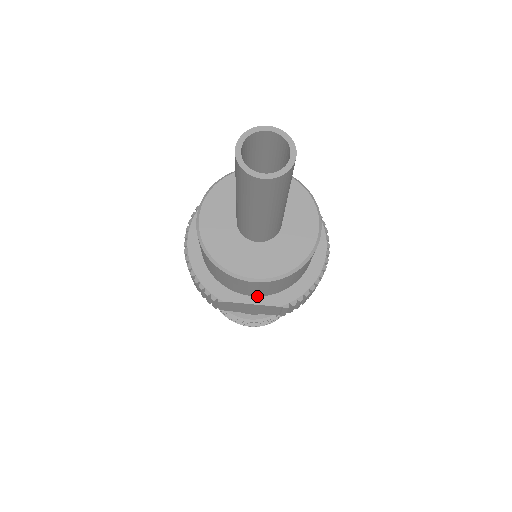
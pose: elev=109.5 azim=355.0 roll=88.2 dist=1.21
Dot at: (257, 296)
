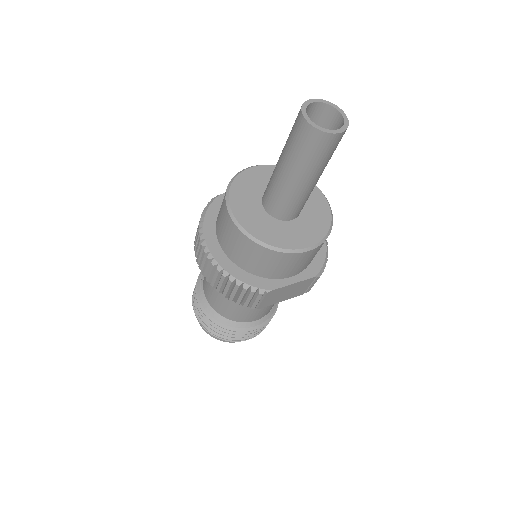
Dot at: (294, 275)
